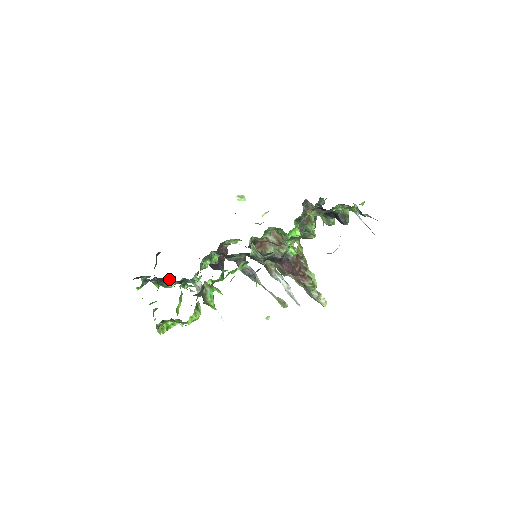
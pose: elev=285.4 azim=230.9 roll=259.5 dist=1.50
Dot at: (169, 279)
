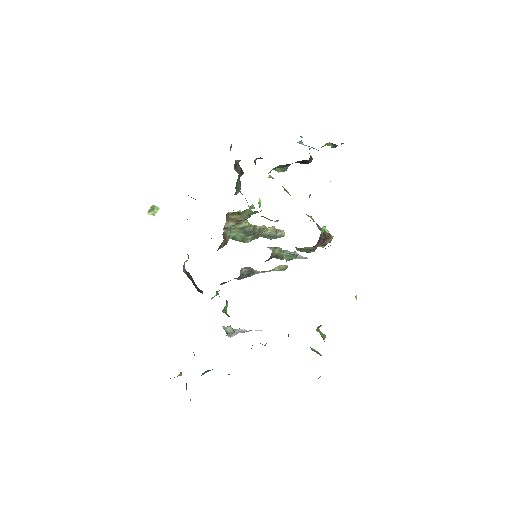
Dot at: occluded
